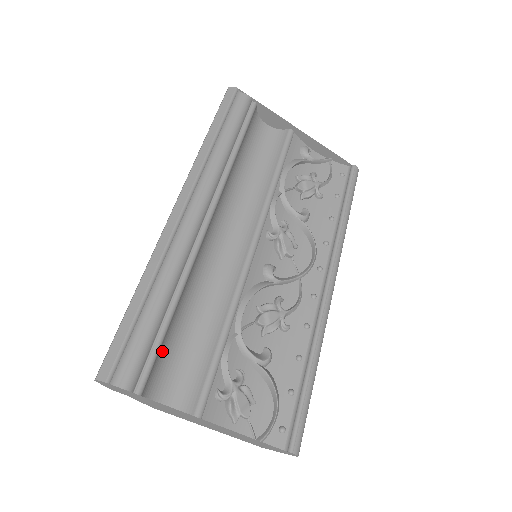
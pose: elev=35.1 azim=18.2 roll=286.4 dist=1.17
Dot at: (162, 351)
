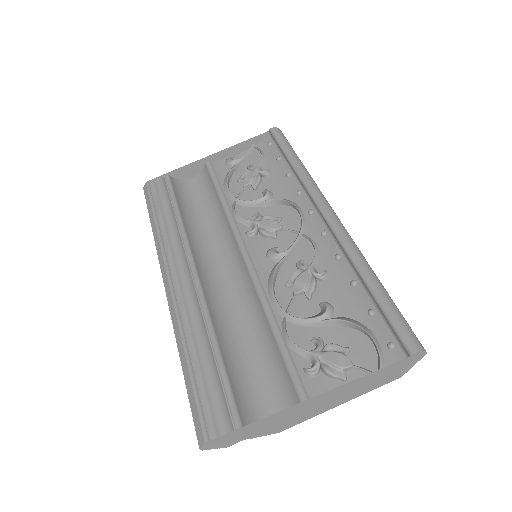
Dot at: (237, 384)
